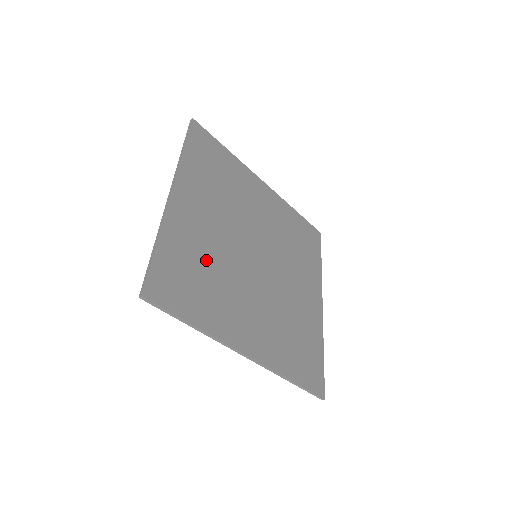
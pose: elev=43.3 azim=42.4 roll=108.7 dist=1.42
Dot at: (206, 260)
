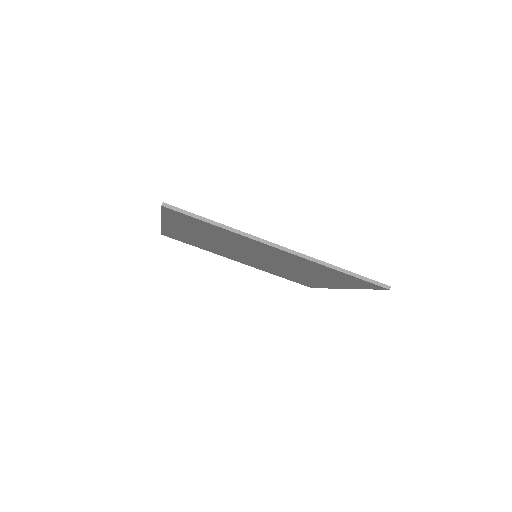
Dot at: occluded
